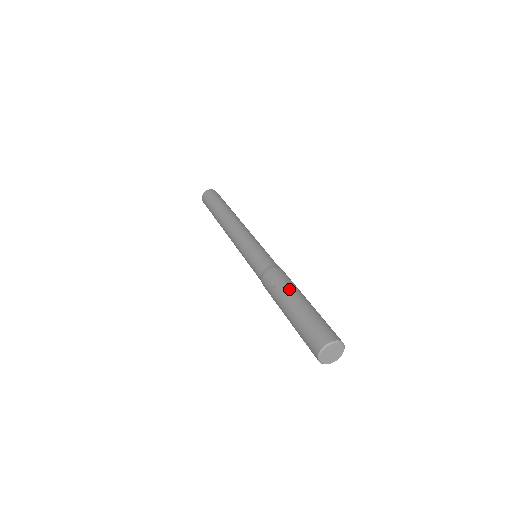
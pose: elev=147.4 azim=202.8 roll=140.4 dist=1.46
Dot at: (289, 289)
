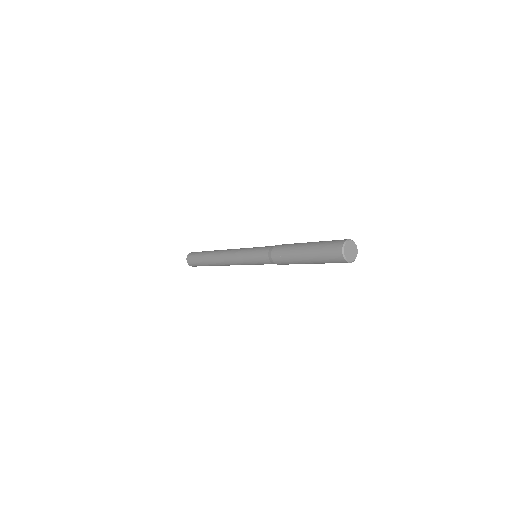
Dot at: (293, 249)
